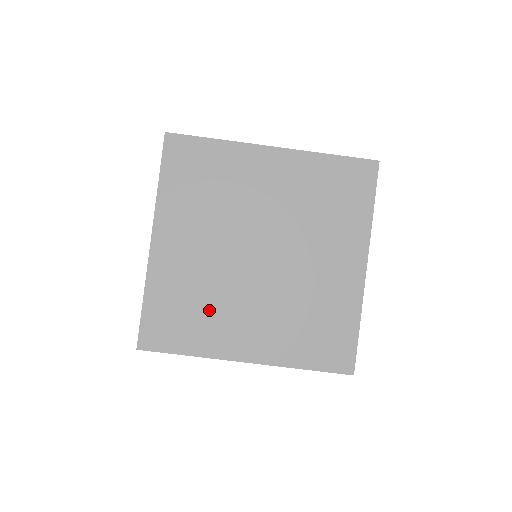
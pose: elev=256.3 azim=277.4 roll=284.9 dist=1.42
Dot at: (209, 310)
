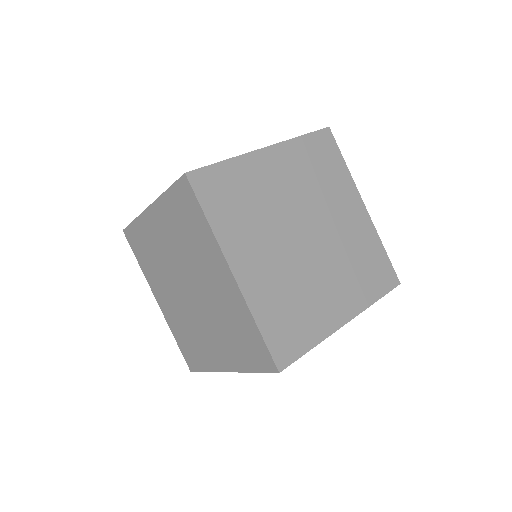
Dot at: (250, 219)
